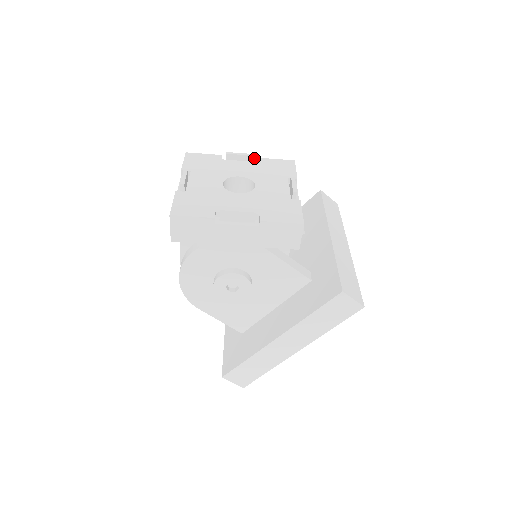
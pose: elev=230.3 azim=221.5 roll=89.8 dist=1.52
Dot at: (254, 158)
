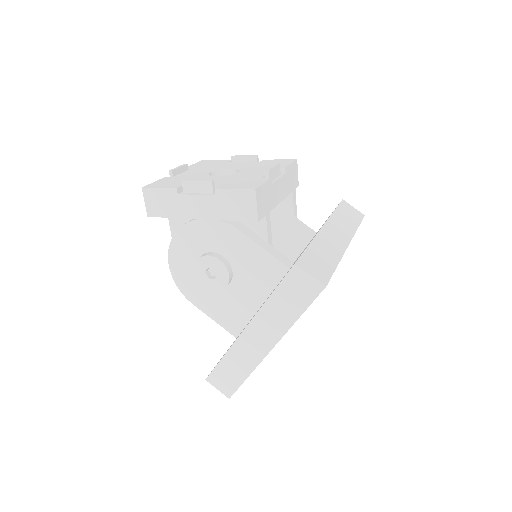
Dot at: (256, 158)
